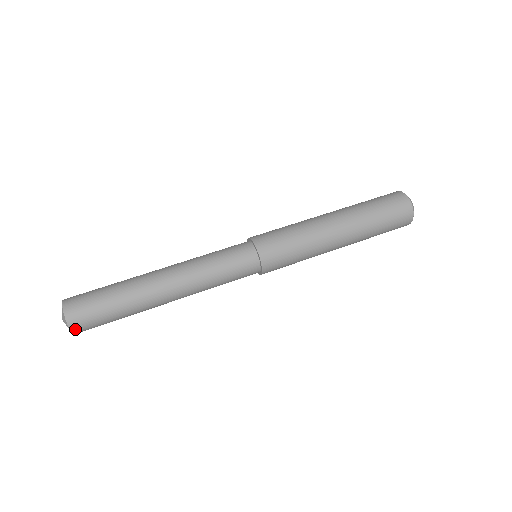
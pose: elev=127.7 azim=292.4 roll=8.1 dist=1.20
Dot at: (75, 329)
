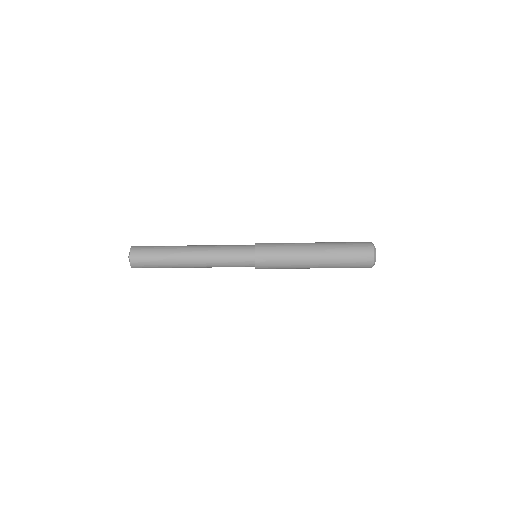
Dot at: (132, 259)
